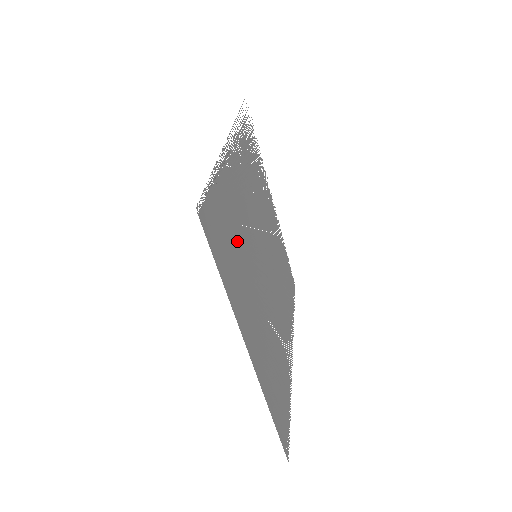
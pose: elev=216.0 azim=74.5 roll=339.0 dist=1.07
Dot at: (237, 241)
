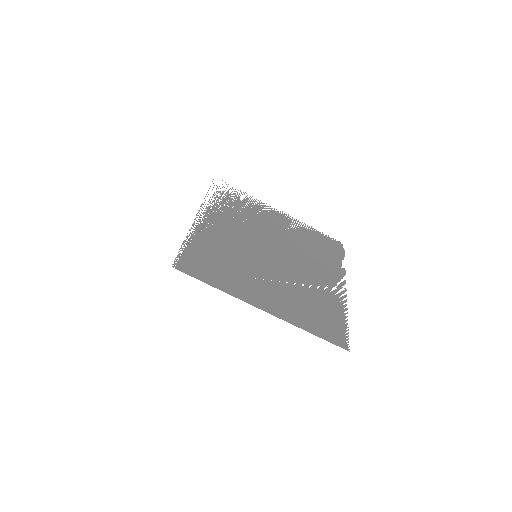
Dot at: (225, 260)
